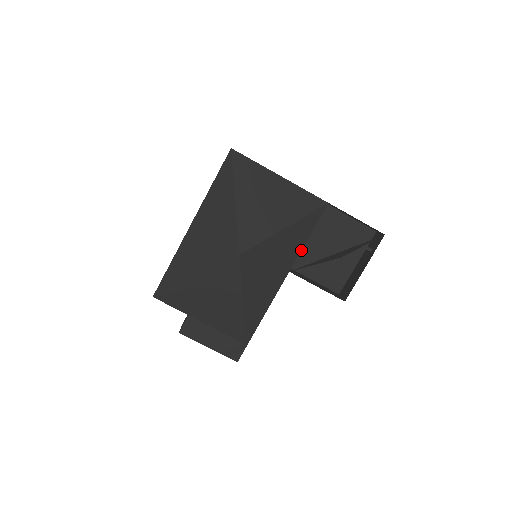
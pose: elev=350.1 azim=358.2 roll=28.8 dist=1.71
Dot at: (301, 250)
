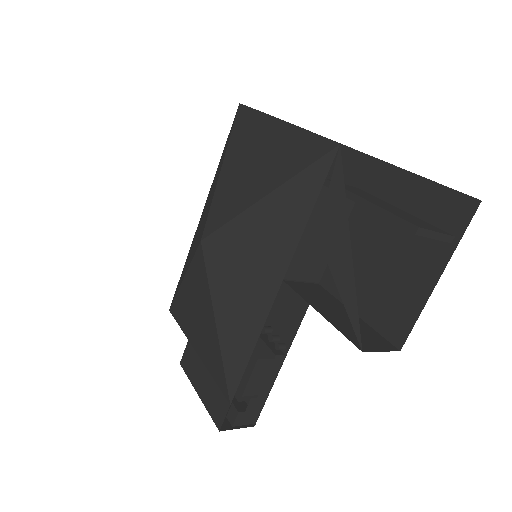
Dot at: occluded
